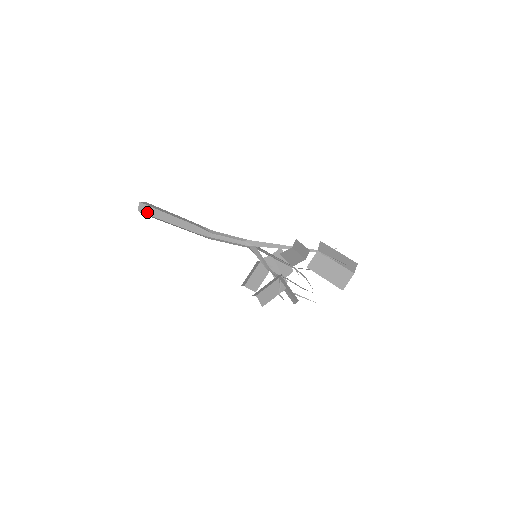
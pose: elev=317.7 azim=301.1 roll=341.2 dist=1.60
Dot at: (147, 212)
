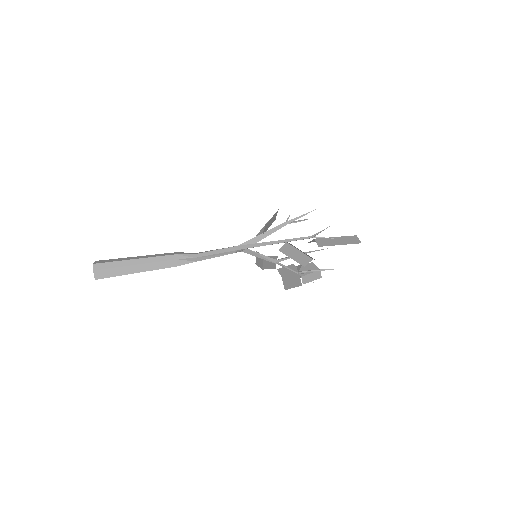
Dot at: occluded
